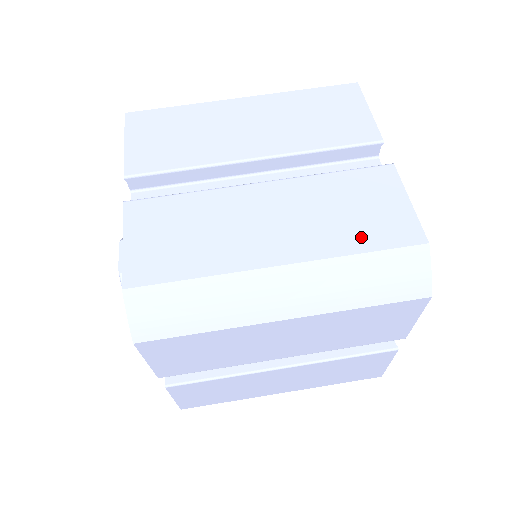
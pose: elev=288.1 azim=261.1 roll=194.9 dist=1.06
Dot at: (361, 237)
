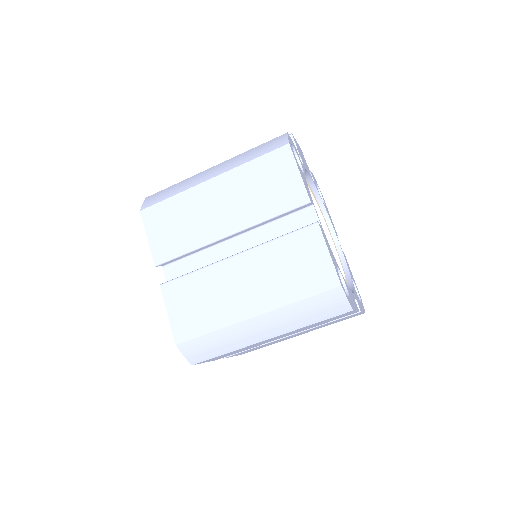
Dot at: occluded
